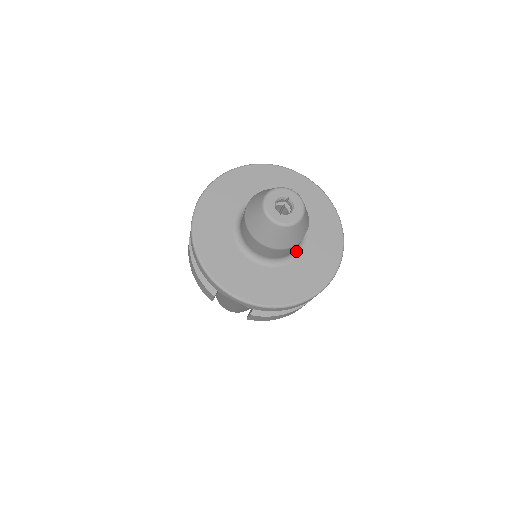
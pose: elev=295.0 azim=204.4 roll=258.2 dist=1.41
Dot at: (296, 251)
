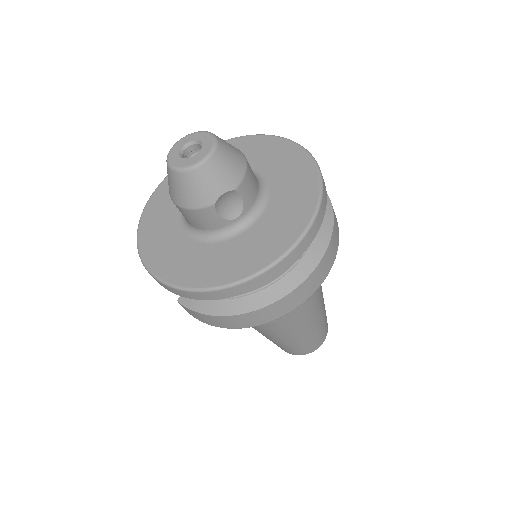
Dot at: (232, 230)
